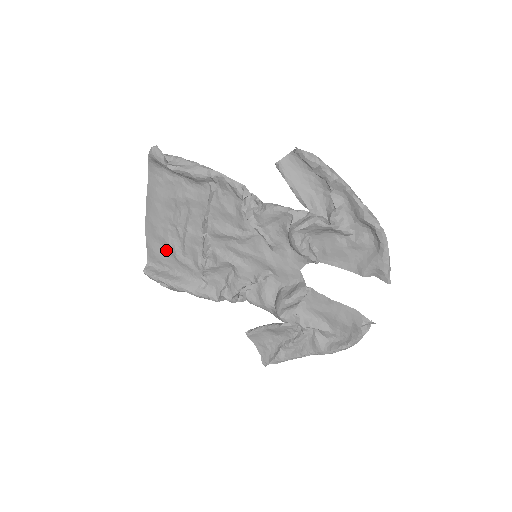
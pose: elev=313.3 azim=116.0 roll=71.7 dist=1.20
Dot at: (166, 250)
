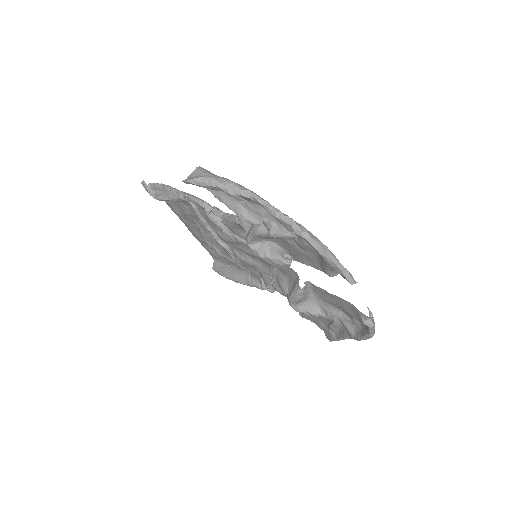
Dot at: occluded
